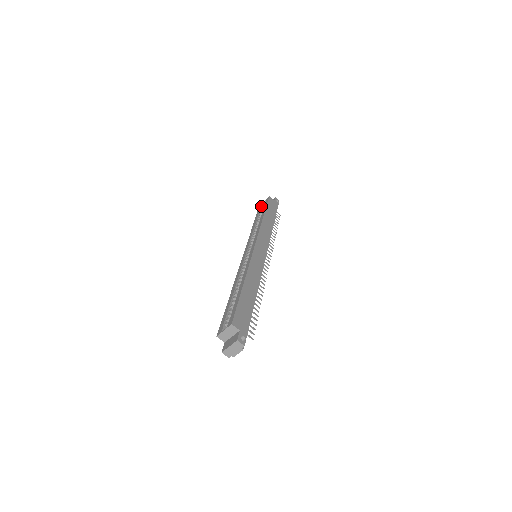
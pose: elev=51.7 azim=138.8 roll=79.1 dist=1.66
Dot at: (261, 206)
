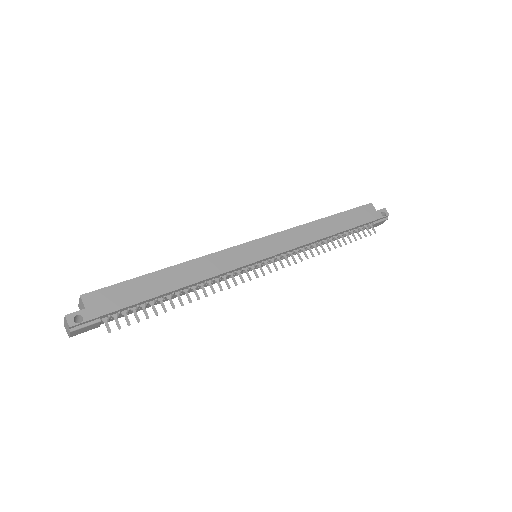
Dot at: occluded
